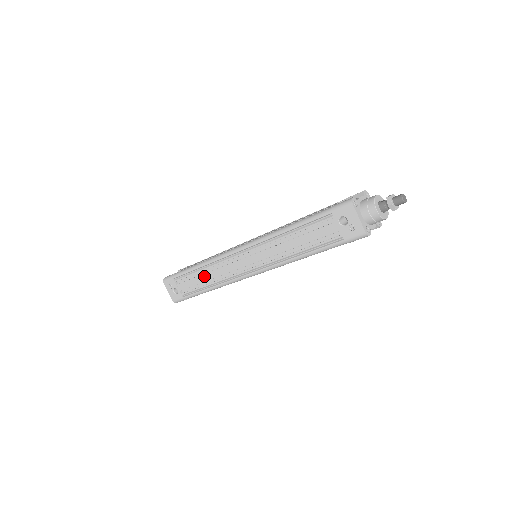
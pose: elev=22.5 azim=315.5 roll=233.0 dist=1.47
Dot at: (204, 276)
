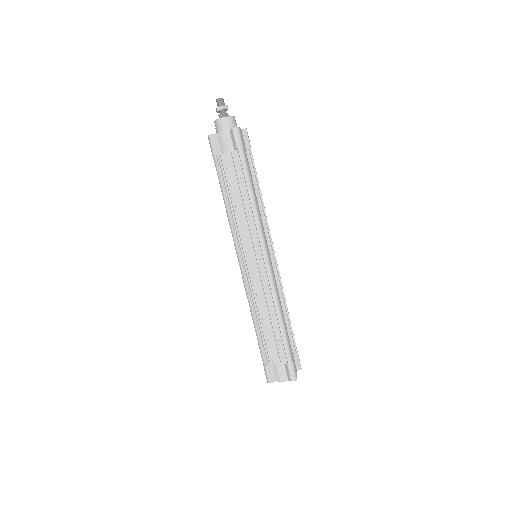
Dot at: occluded
